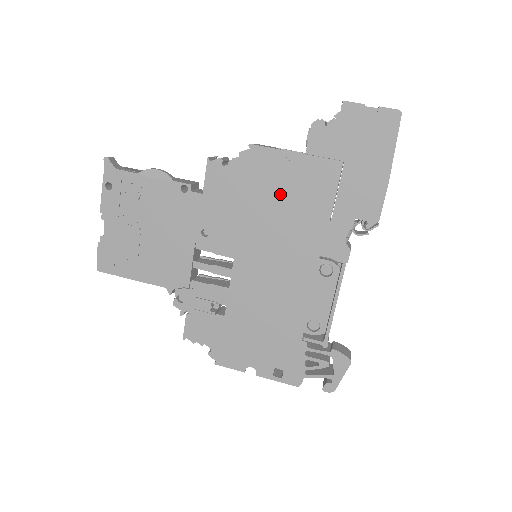
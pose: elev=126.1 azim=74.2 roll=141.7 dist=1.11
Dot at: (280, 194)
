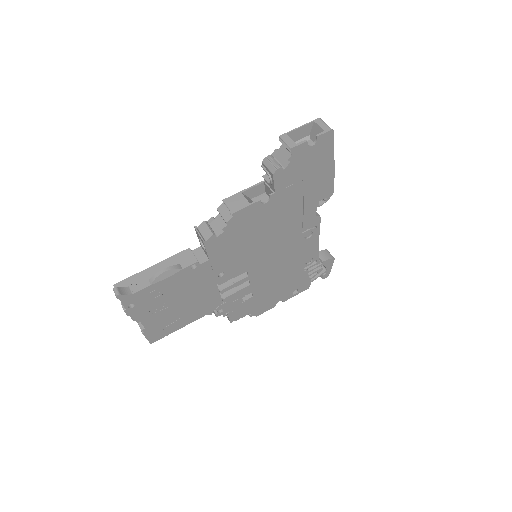
Dot at: (265, 223)
